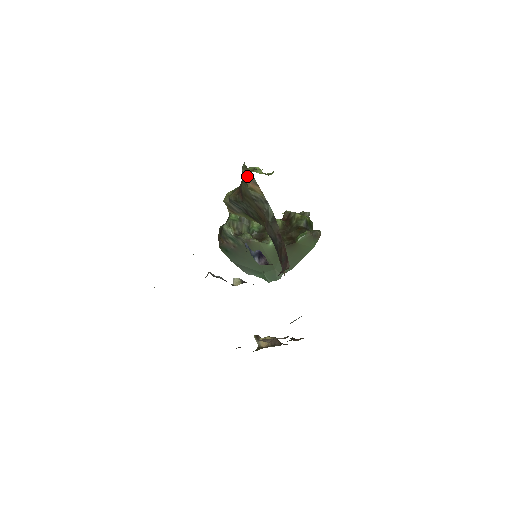
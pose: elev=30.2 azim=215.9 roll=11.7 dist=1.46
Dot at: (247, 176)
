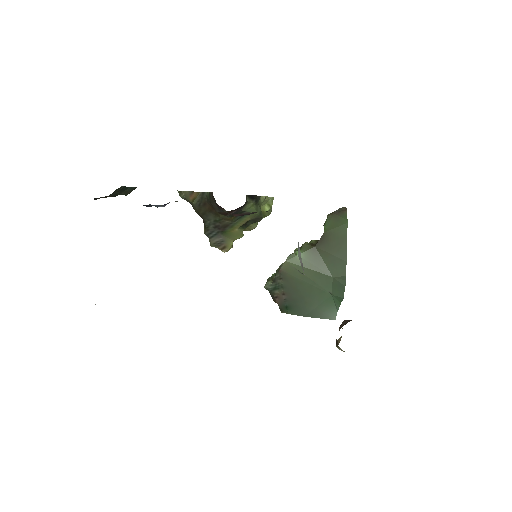
Dot at: (186, 197)
